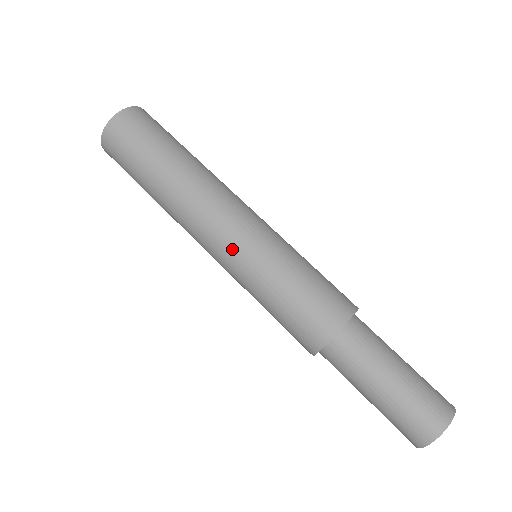
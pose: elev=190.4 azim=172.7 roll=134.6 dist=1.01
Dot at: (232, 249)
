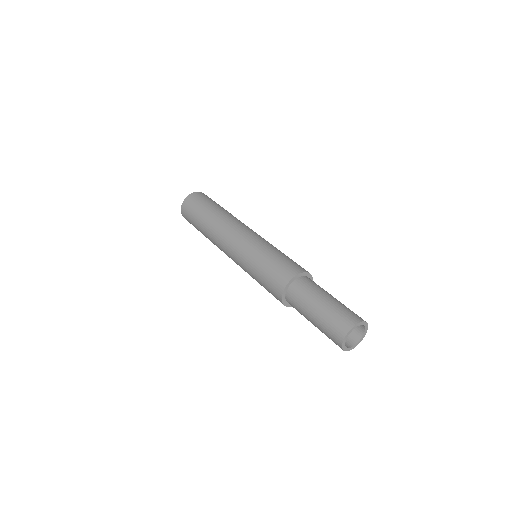
Dot at: (236, 260)
